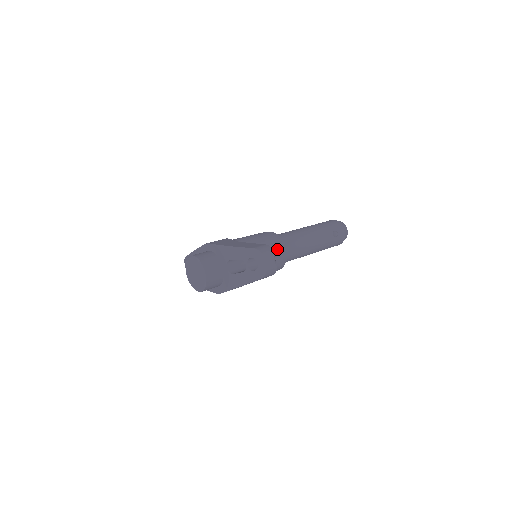
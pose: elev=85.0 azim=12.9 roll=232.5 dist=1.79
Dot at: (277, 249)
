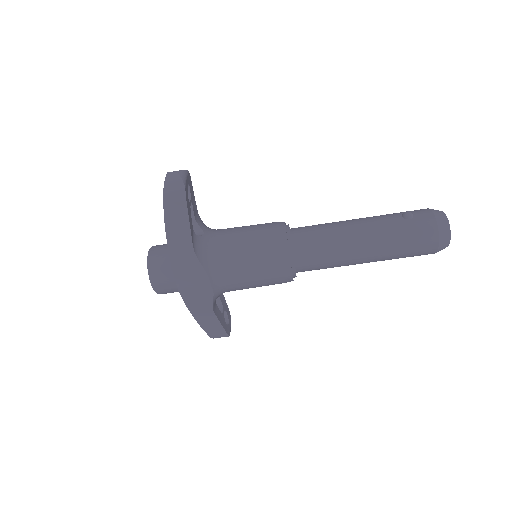
Dot at: (268, 227)
